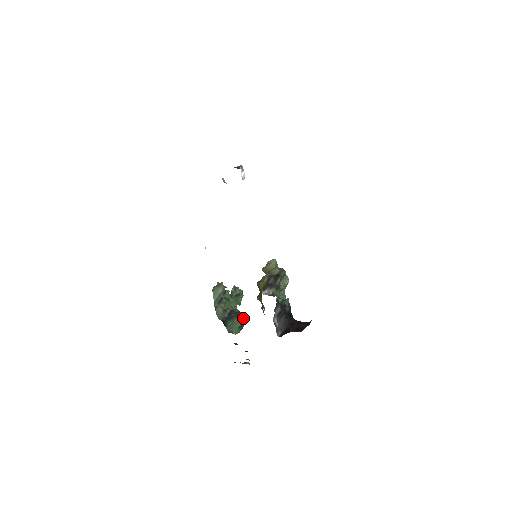
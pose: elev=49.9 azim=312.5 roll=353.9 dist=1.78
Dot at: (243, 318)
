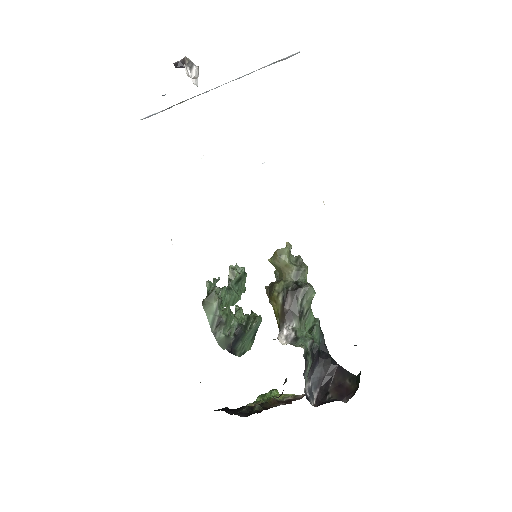
Dot at: (255, 326)
